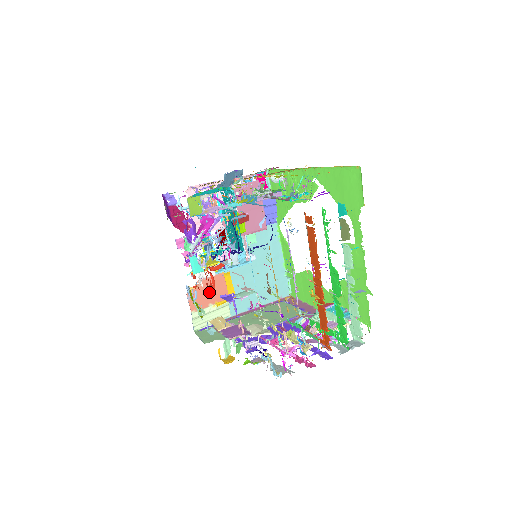
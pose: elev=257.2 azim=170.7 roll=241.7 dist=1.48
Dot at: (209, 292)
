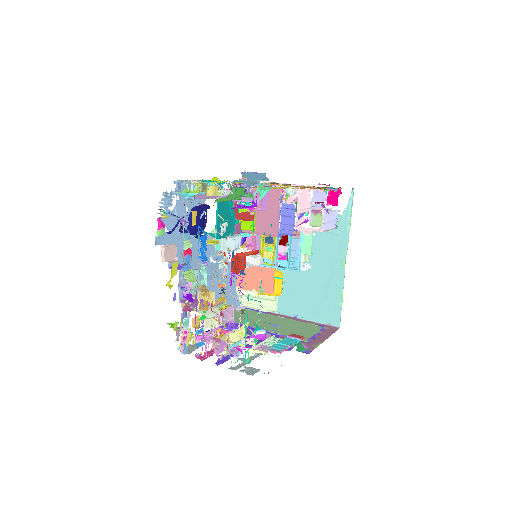
Dot at: (256, 279)
